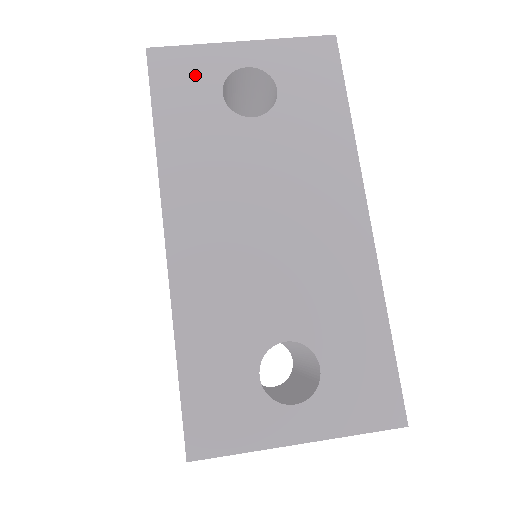
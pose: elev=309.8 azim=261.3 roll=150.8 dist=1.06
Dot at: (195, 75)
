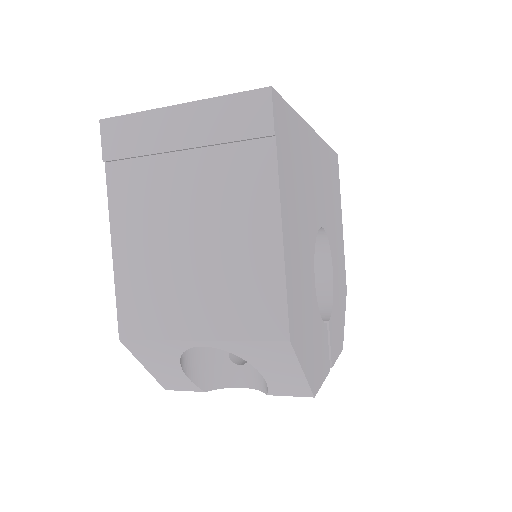
Dot at: occluded
